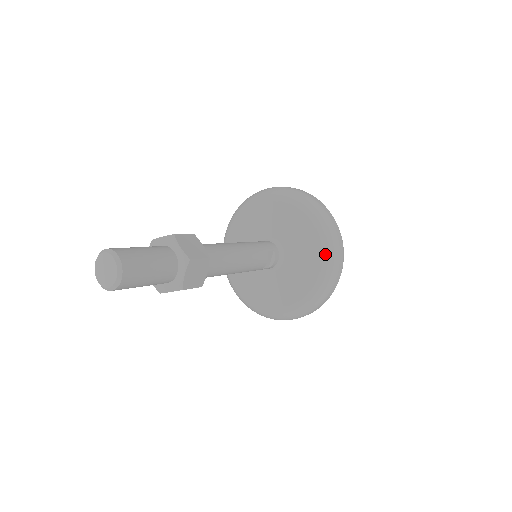
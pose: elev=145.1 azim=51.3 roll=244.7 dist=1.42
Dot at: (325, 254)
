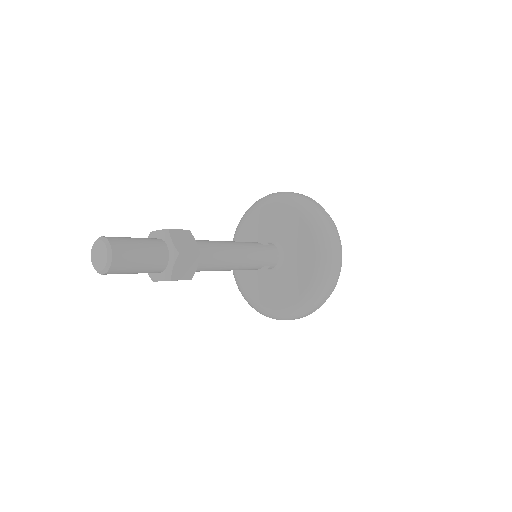
Dot at: (292, 309)
